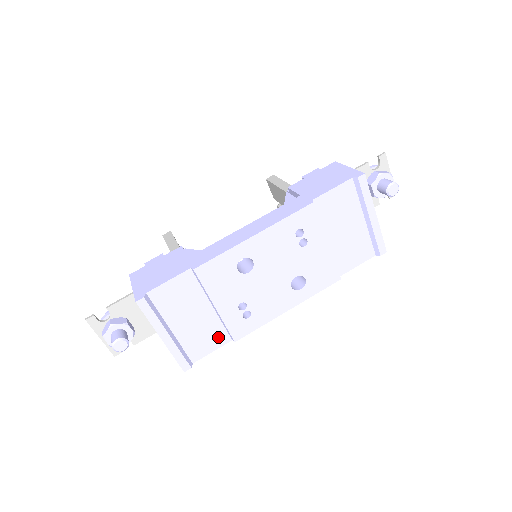
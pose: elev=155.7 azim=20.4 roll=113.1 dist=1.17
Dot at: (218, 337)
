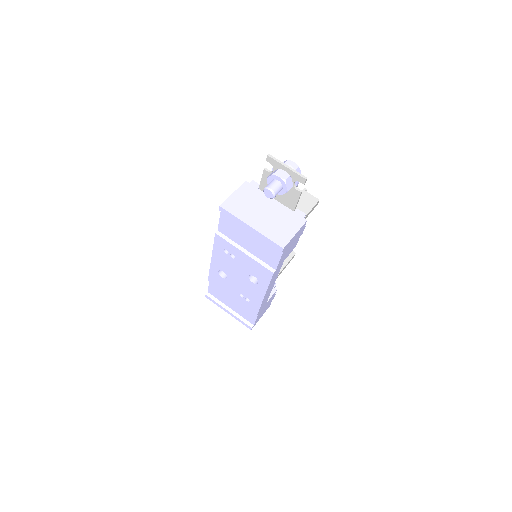
Dot at: (251, 311)
